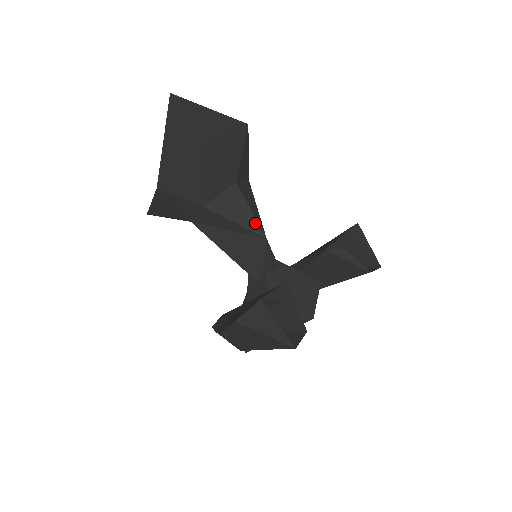
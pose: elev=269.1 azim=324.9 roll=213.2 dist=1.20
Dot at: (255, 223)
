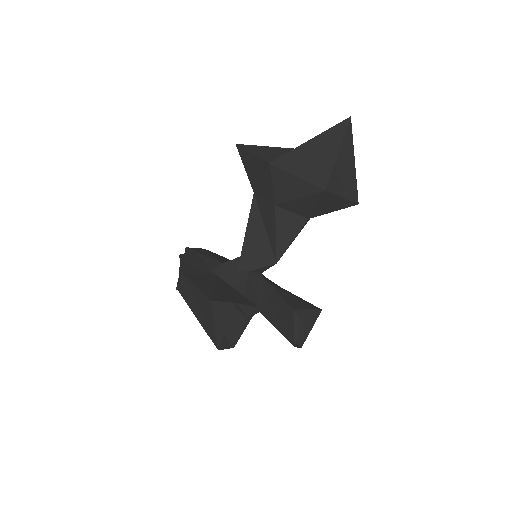
Dot at: (284, 249)
